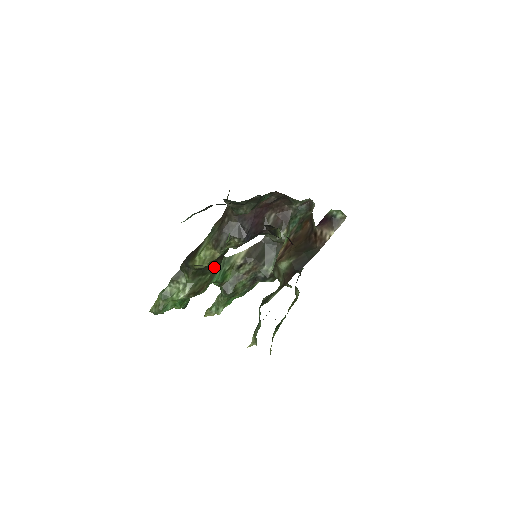
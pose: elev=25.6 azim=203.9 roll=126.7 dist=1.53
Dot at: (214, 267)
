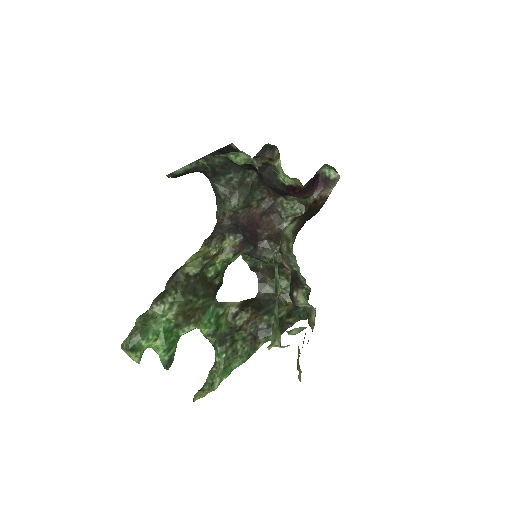
Dot at: (206, 294)
